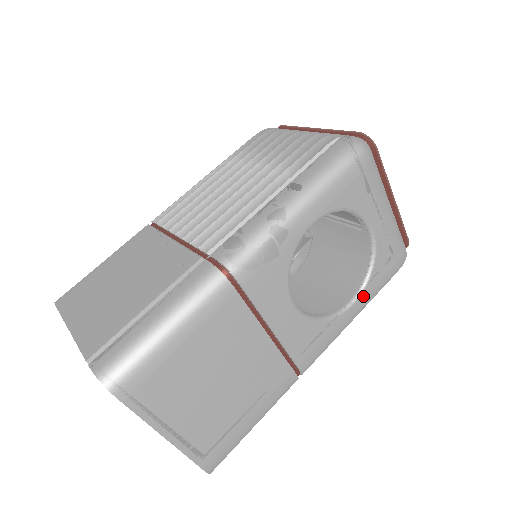
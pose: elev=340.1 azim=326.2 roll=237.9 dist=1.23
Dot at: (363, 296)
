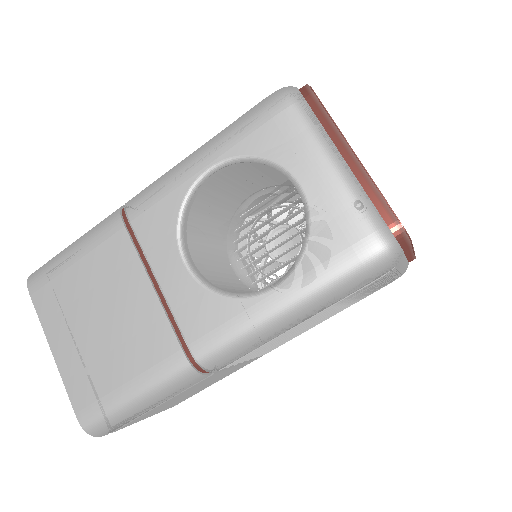
Dot at: (291, 281)
